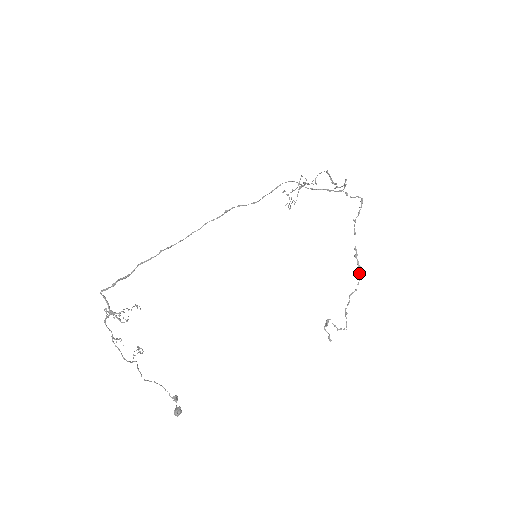
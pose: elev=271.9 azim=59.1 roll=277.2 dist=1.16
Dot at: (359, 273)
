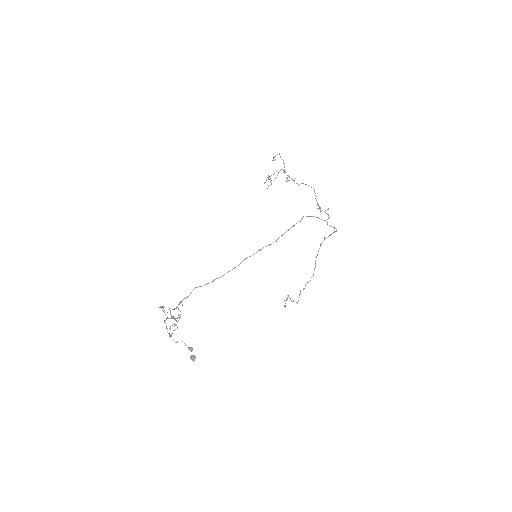
Dot at: occluded
